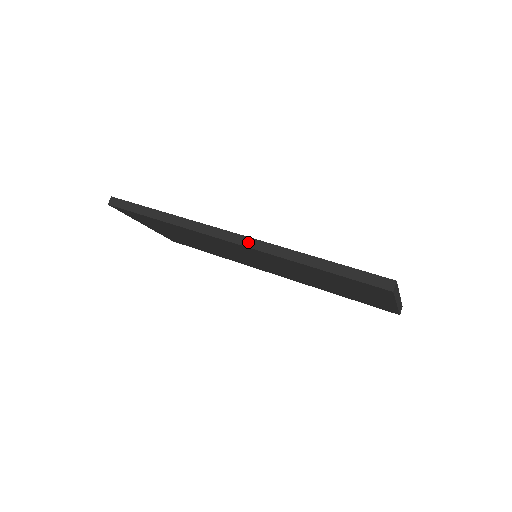
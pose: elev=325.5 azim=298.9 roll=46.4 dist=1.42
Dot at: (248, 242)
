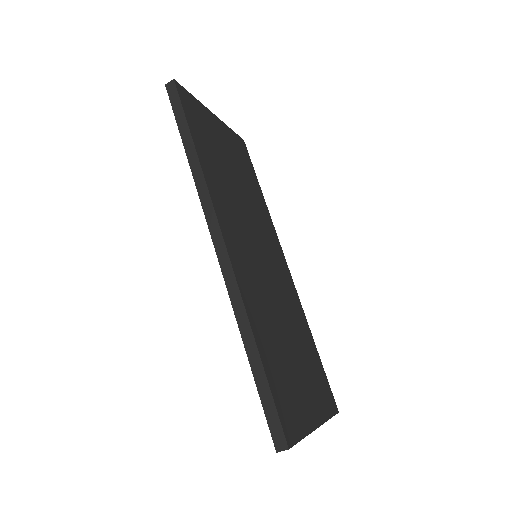
Dot at: (225, 265)
